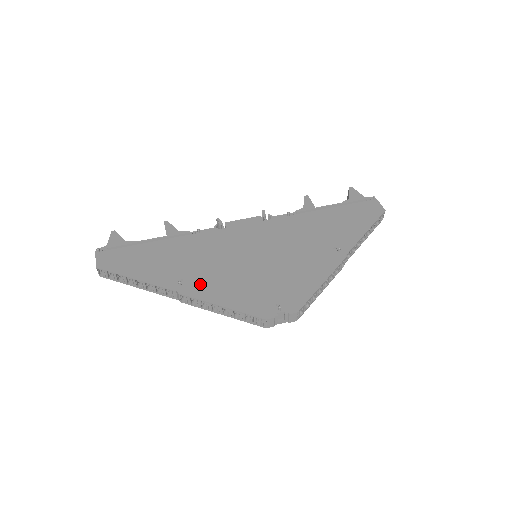
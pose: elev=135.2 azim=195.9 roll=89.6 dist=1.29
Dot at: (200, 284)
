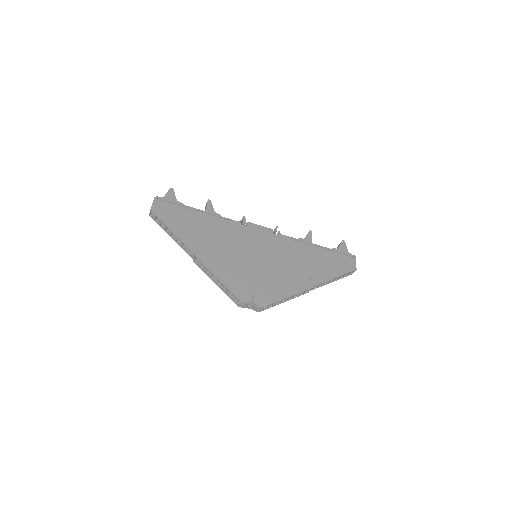
Dot at: (212, 257)
